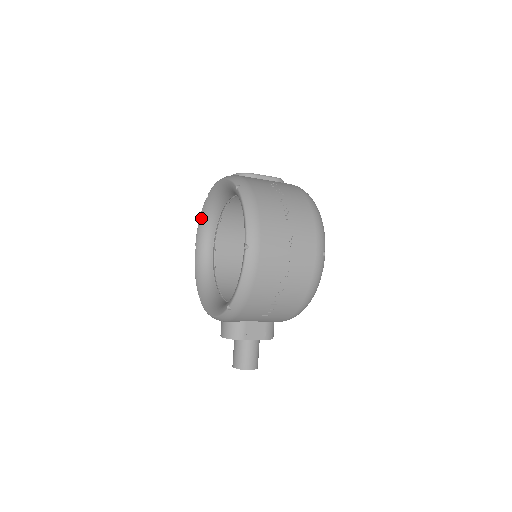
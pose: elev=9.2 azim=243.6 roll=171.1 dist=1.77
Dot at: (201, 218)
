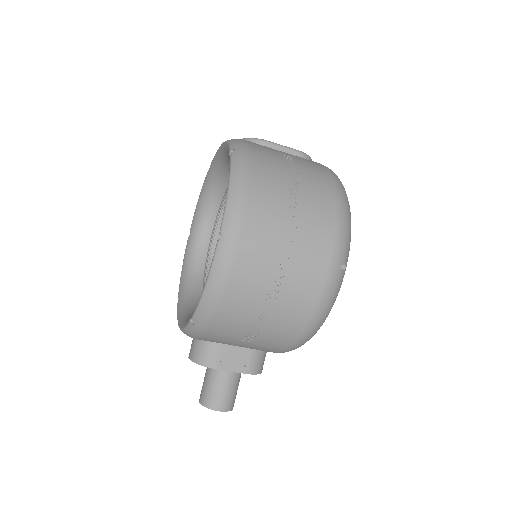
Dot at: (200, 196)
